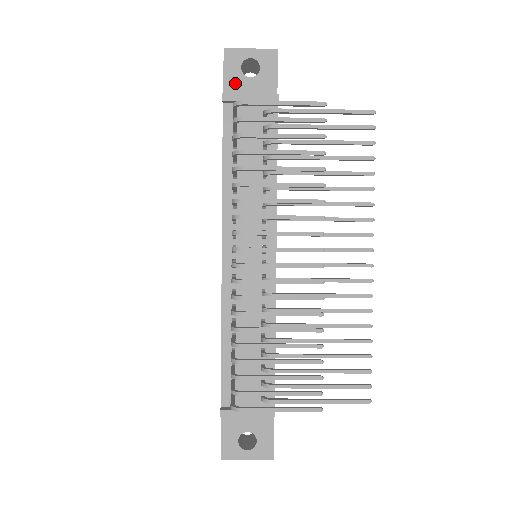
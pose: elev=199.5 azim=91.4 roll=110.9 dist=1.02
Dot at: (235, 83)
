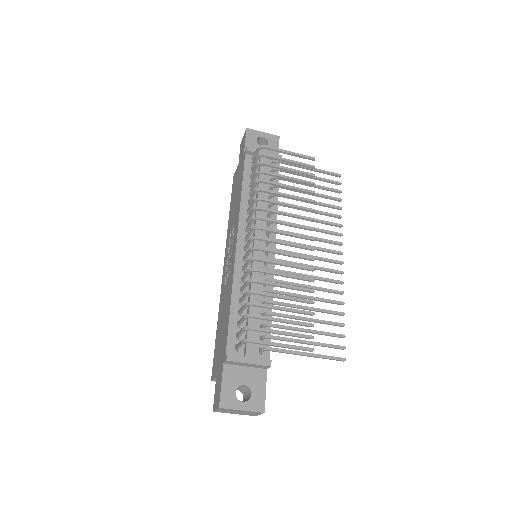
Dot at: (252, 147)
